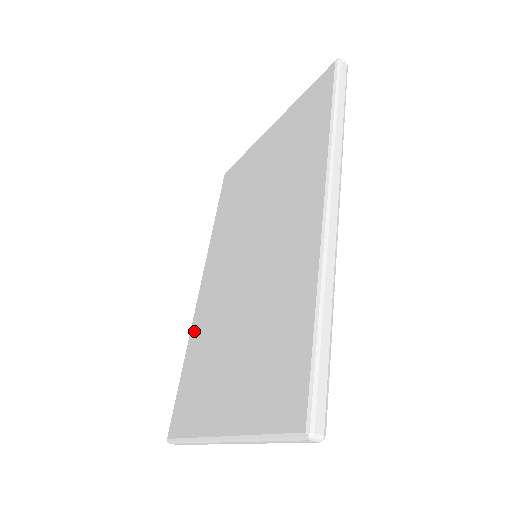
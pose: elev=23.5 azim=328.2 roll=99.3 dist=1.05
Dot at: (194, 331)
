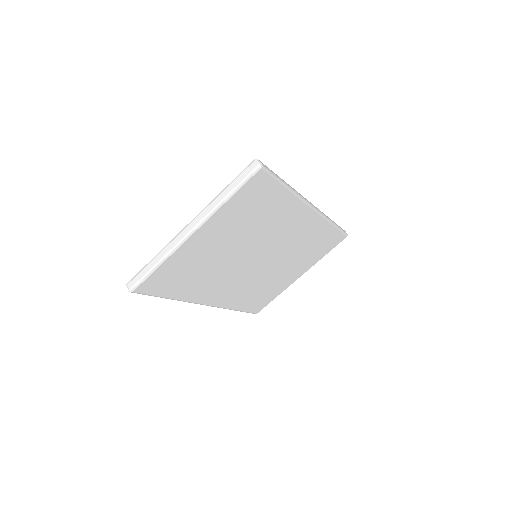
Dot at: occluded
